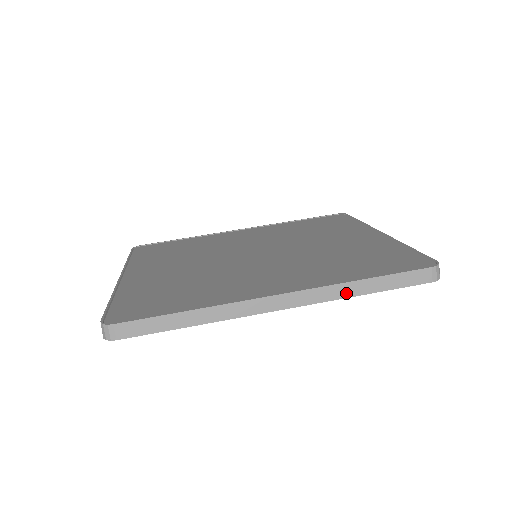
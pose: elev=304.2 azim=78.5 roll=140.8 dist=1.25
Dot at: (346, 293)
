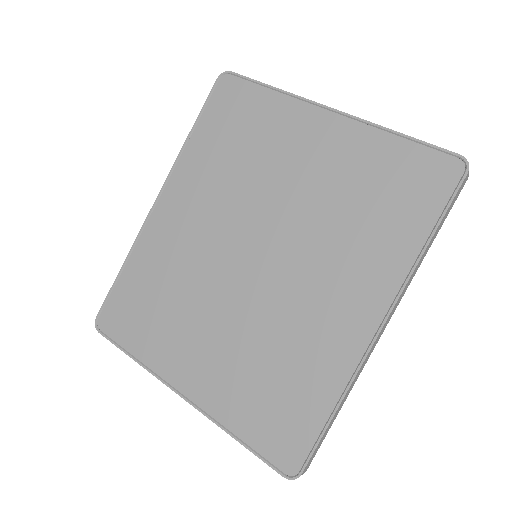
Dot at: (419, 265)
